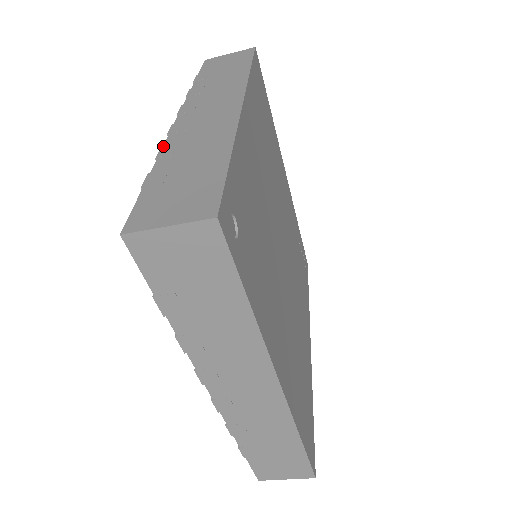
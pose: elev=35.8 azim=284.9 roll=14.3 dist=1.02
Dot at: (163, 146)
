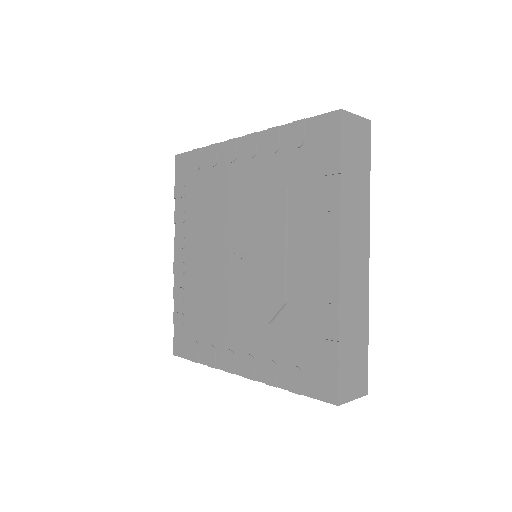
Dot at: (340, 305)
